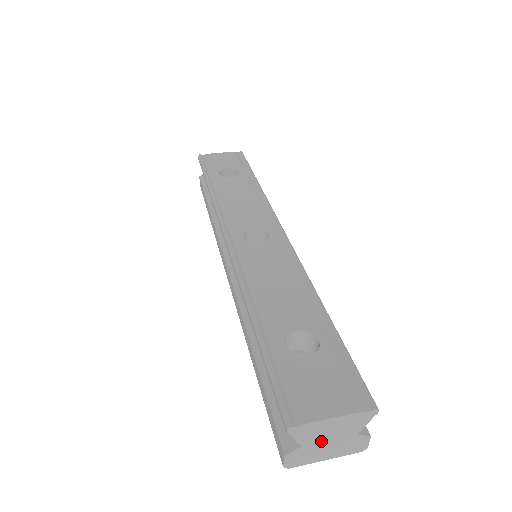
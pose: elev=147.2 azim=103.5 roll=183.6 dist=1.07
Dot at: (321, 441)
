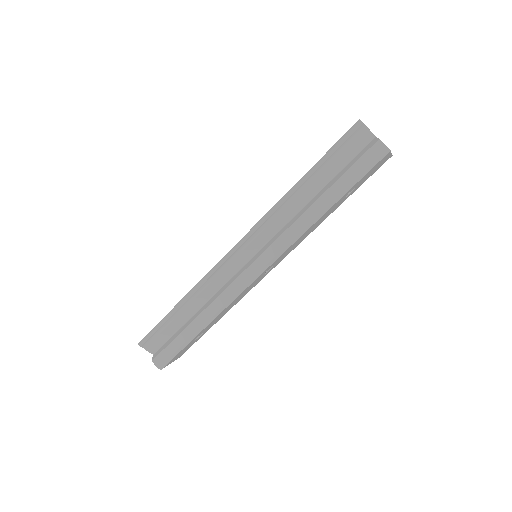
Dot at: occluded
